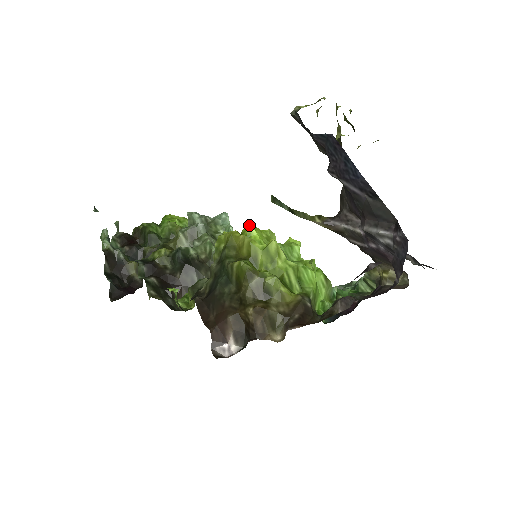
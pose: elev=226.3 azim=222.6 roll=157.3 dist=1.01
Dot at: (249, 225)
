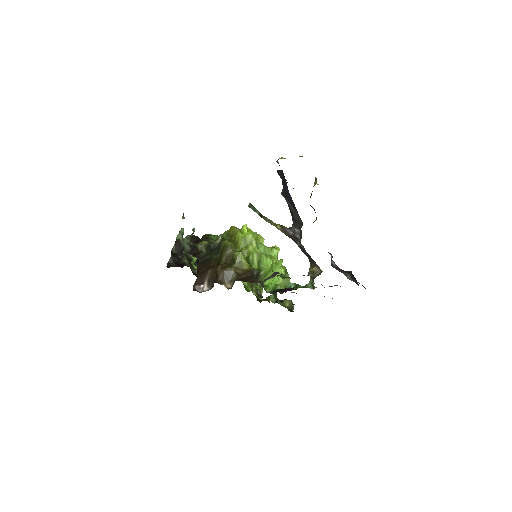
Dot at: (244, 226)
